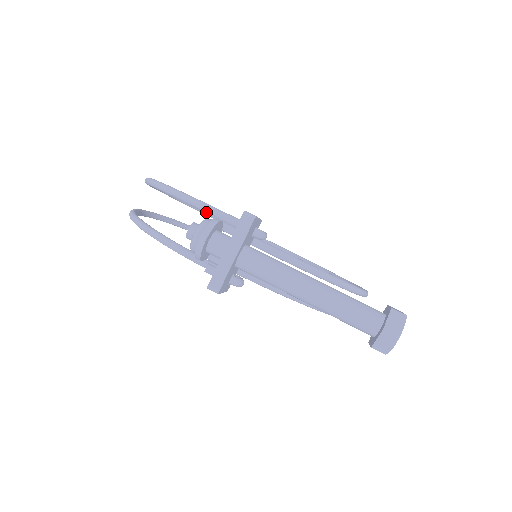
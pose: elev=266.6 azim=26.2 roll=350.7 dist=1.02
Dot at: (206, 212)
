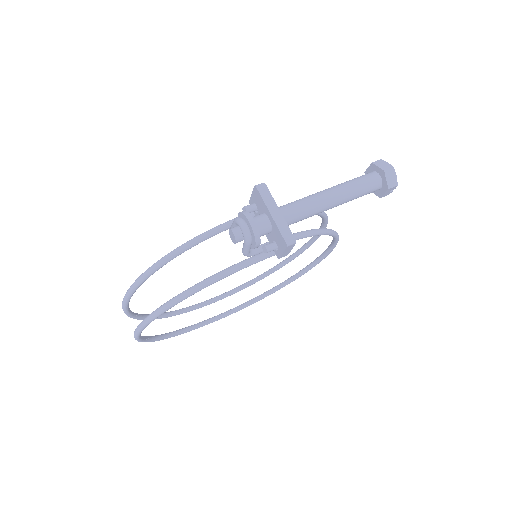
Dot at: (218, 232)
